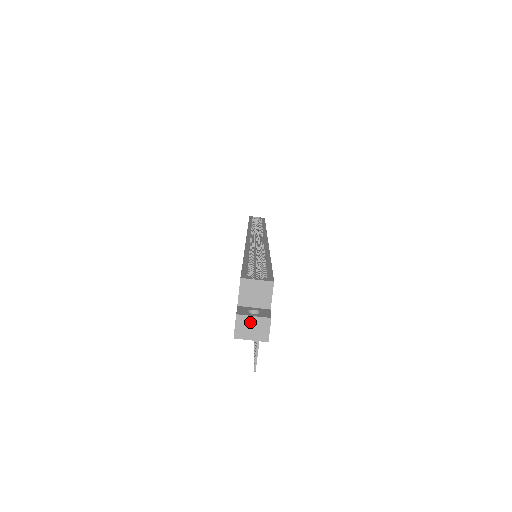
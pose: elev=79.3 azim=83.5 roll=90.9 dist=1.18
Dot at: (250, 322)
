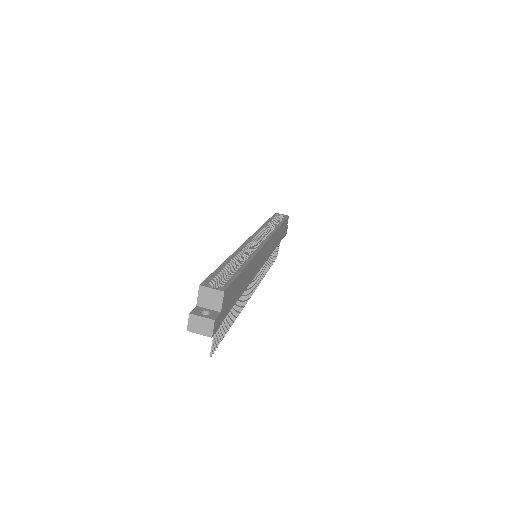
Dot at: (199, 321)
